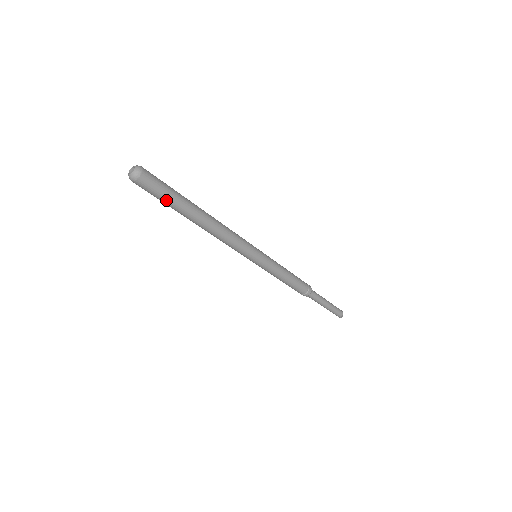
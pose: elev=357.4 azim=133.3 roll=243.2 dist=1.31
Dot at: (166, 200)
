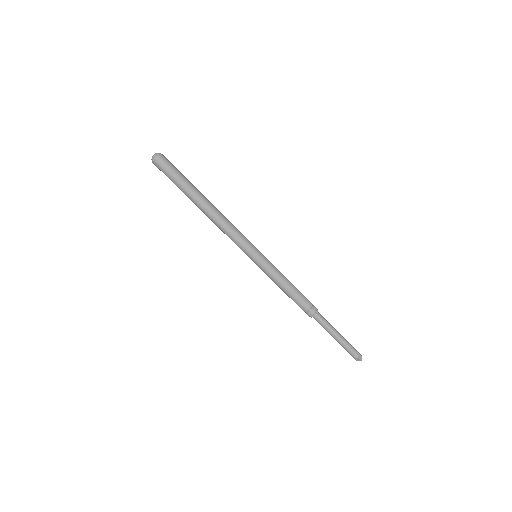
Dot at: (174, 183)
